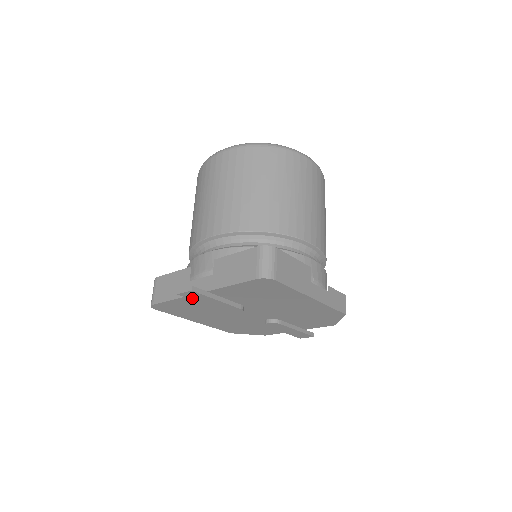
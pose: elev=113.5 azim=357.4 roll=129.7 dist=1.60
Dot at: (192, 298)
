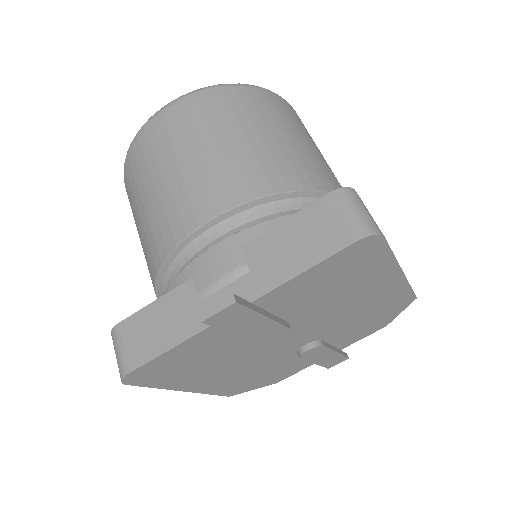
Dot at: (223, 325)
